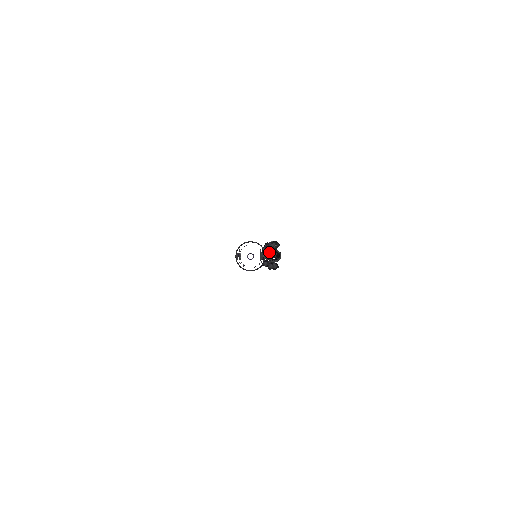
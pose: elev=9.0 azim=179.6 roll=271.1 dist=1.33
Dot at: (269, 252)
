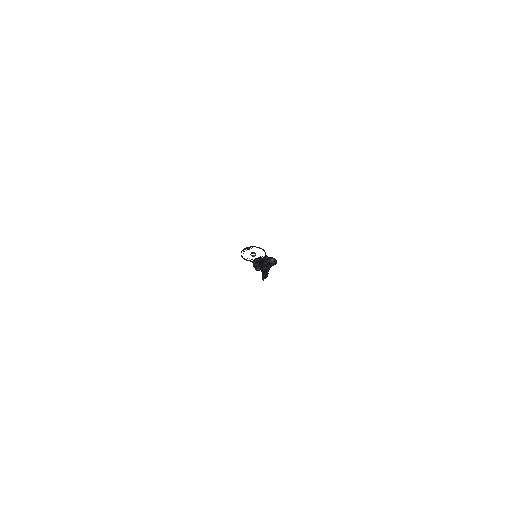
Dot at: (265, 258)
